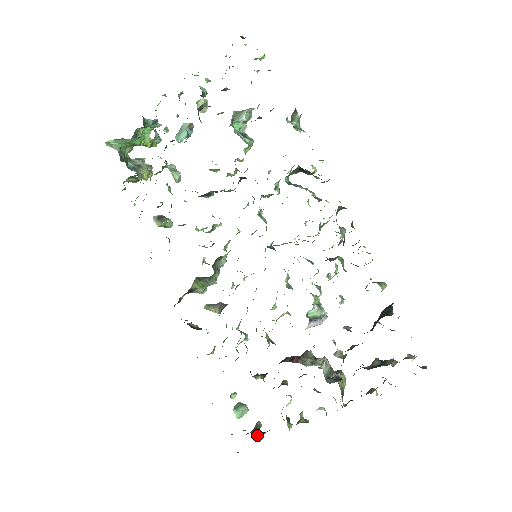
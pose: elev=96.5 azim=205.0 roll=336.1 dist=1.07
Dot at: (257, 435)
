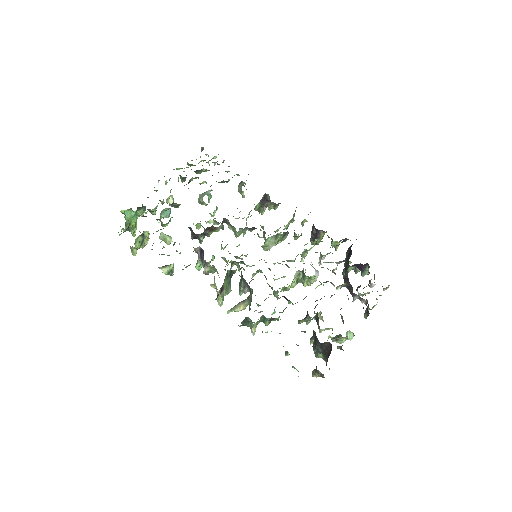
Dot at: occluded
